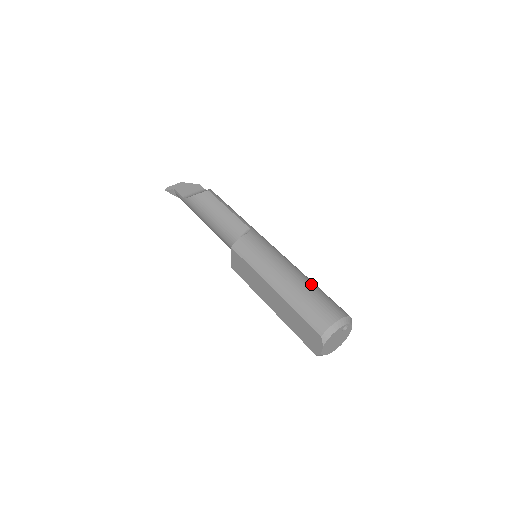
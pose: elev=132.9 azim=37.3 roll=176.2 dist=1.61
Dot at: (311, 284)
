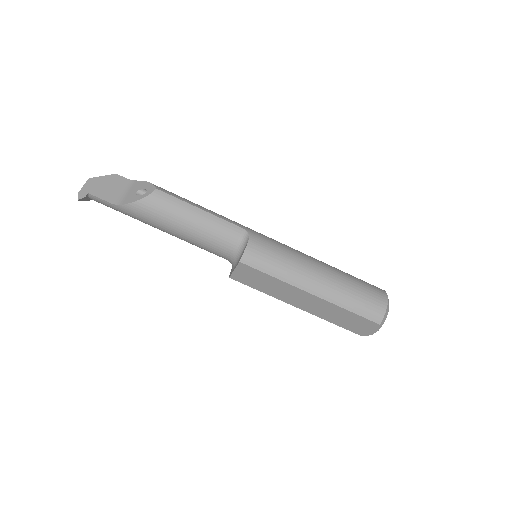
Dot at: (342, 273)
